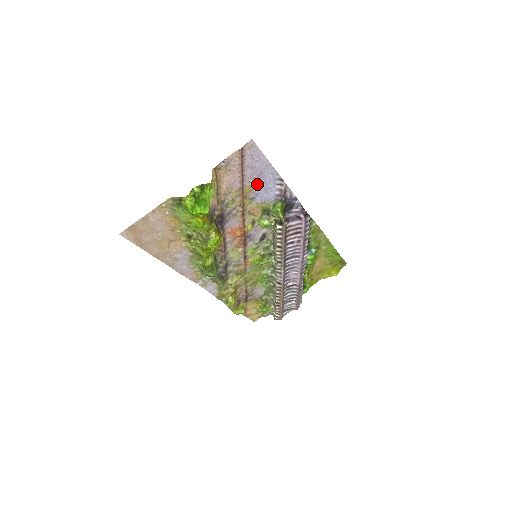
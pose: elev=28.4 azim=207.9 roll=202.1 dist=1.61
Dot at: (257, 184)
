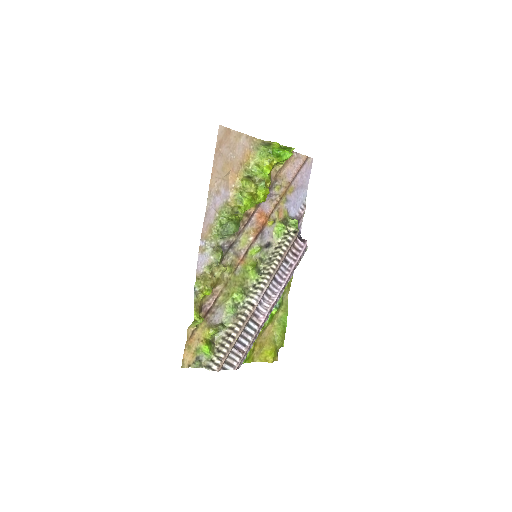
Dot at: (295, 192)
